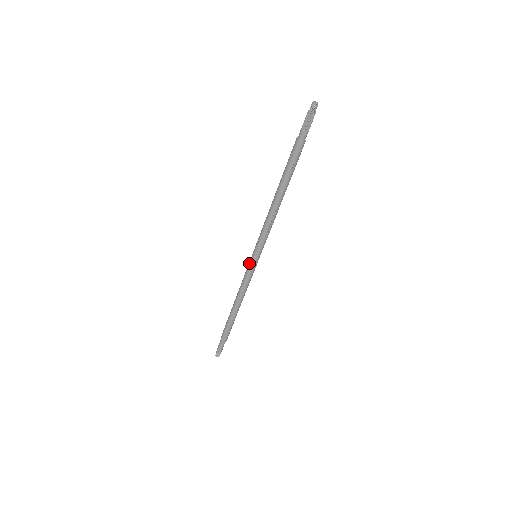
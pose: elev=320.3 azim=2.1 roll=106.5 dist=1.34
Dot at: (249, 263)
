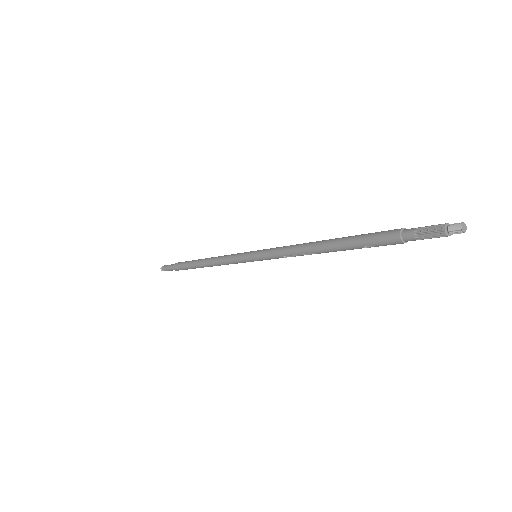
Dot at: (243, 256)
